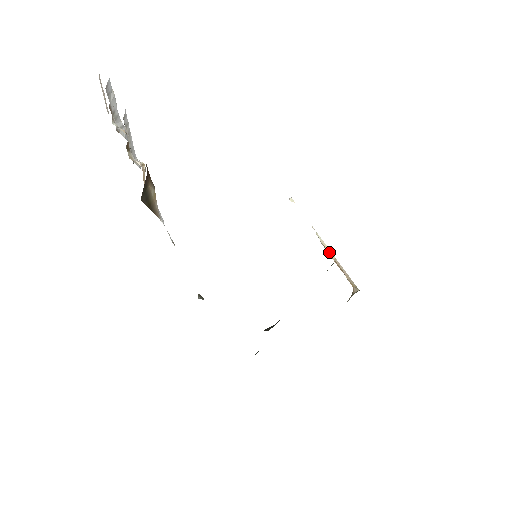
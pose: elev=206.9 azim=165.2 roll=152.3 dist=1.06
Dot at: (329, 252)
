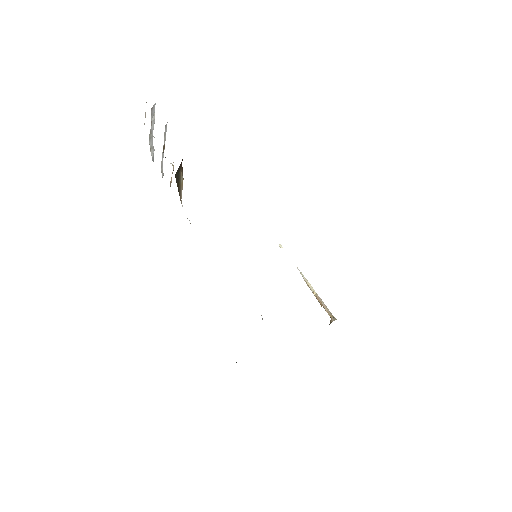
Dot at: (311, 288)
